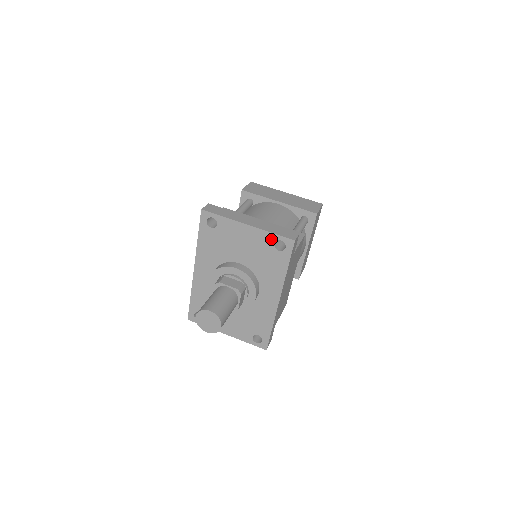
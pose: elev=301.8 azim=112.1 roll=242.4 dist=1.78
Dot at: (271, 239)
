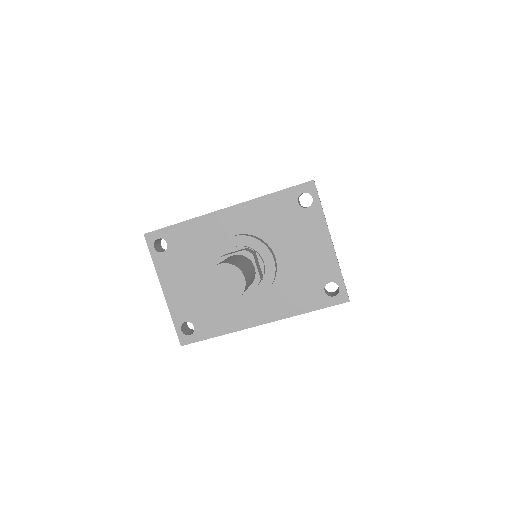
Dot at: (333, 276)
